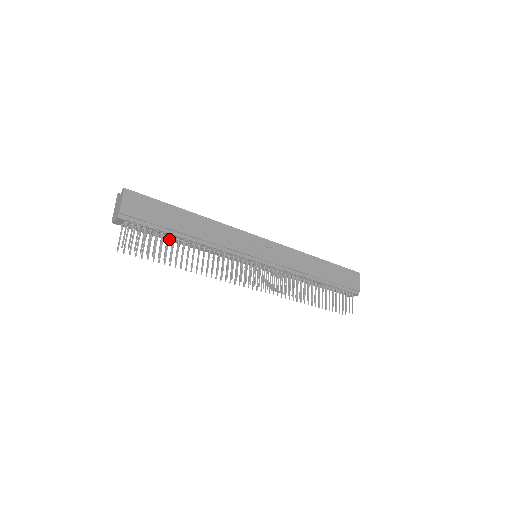
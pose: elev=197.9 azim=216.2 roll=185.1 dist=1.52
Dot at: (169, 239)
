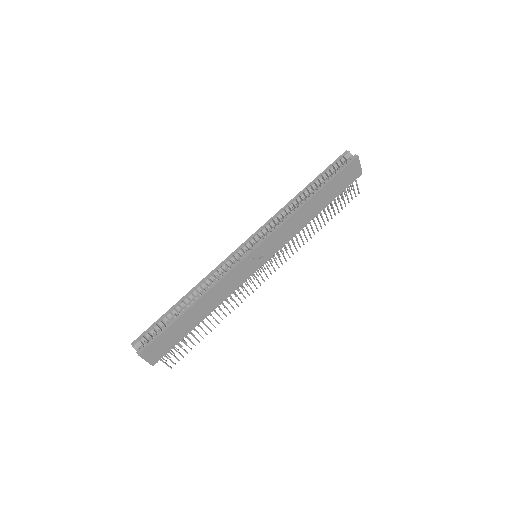
Dot at: occluded
